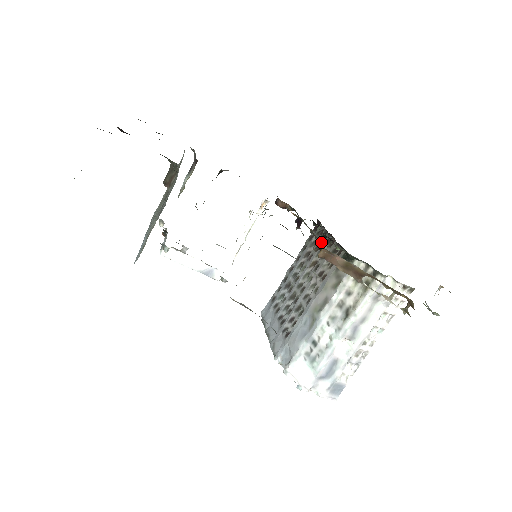
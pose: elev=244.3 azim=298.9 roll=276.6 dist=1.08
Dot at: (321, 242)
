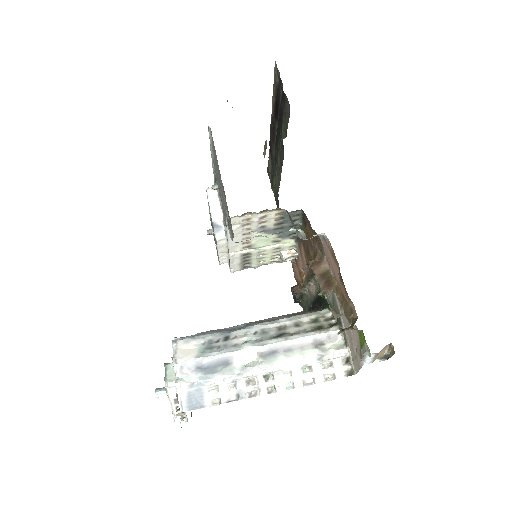
Dot at: occluded
